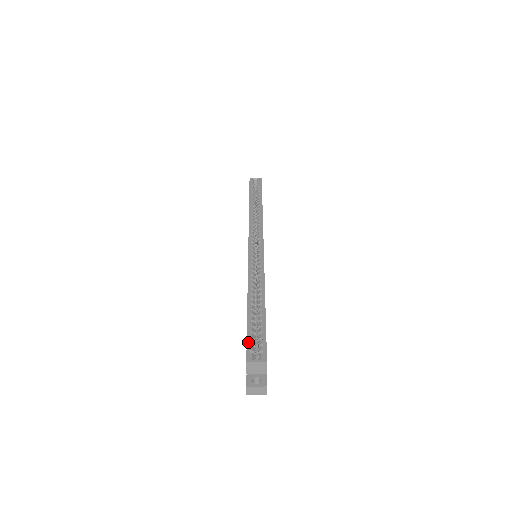
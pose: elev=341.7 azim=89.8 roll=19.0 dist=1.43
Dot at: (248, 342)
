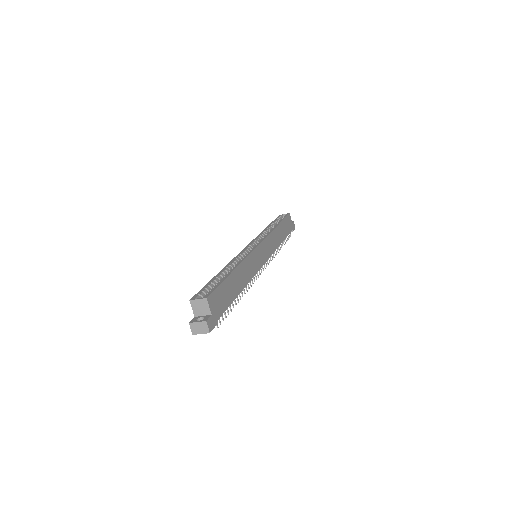
Dot at: (200, 290)
